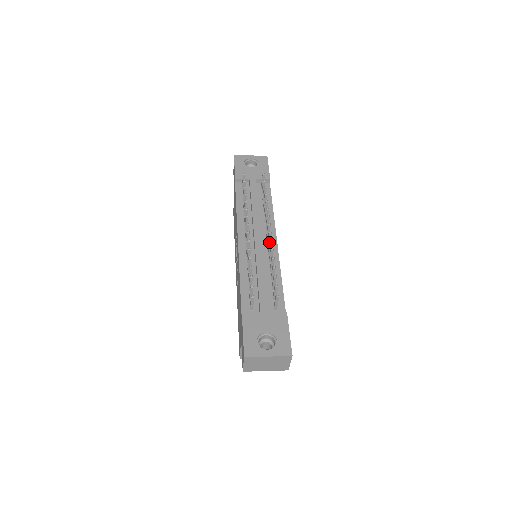
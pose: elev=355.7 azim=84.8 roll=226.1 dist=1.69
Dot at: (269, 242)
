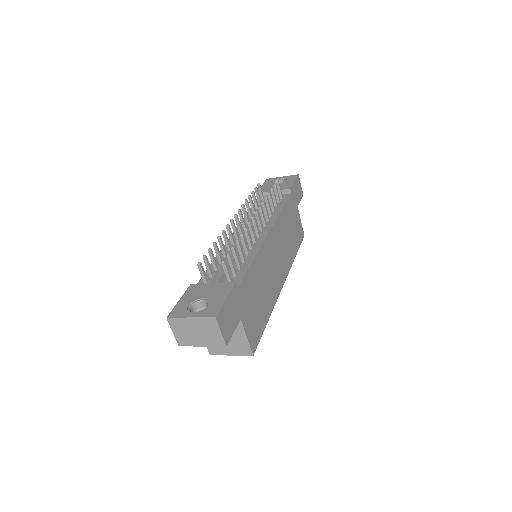
Dot at: (248, 226)
